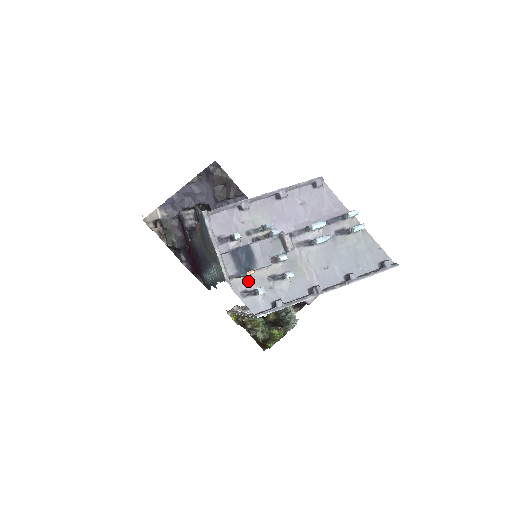
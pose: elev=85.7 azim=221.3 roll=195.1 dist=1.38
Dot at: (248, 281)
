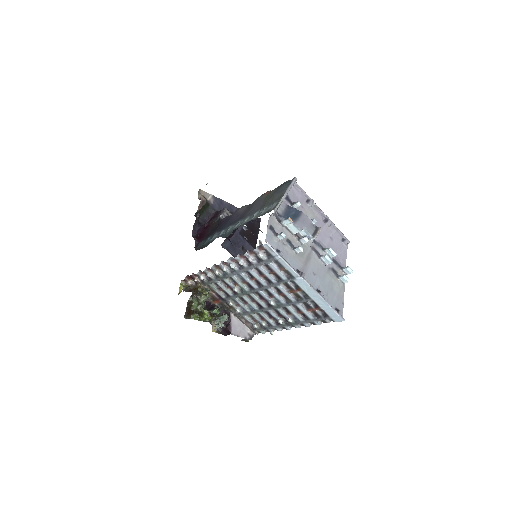
Dot at: (279, 227)
